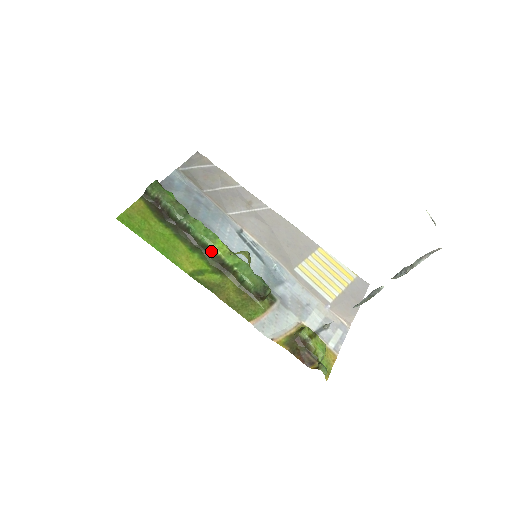
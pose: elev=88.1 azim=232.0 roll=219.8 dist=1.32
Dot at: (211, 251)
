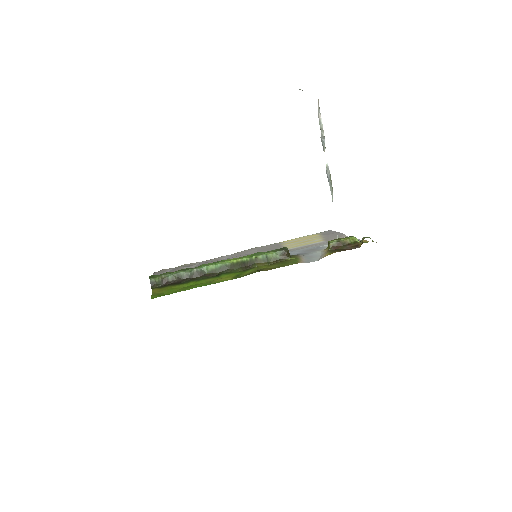
Dot at: (229, 266)
